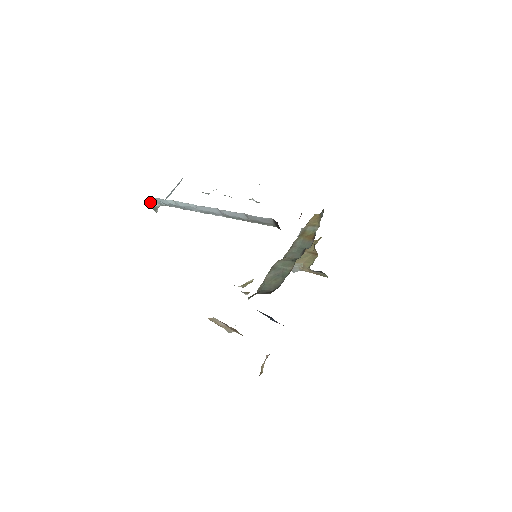
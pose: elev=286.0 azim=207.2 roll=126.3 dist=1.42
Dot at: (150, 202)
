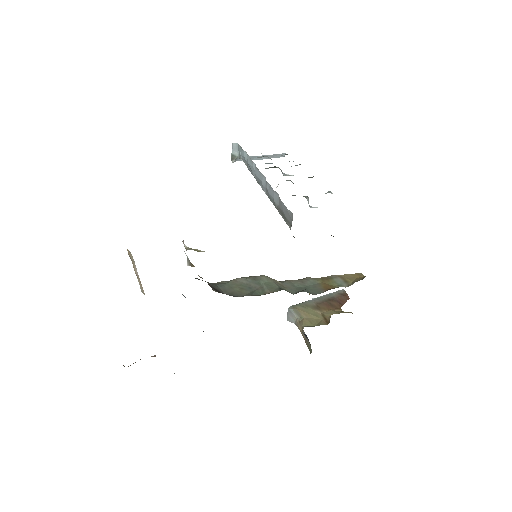
Dot at: (233, 146)
